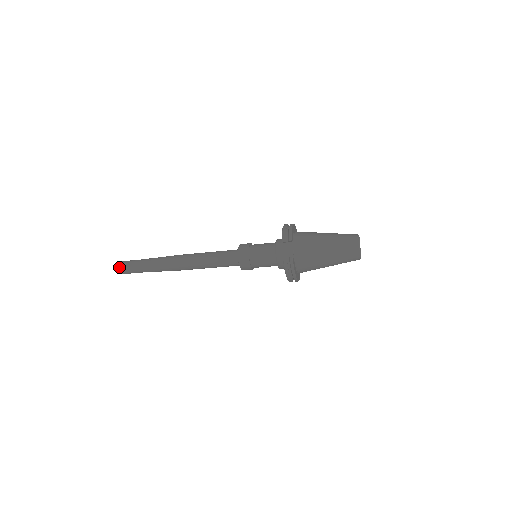
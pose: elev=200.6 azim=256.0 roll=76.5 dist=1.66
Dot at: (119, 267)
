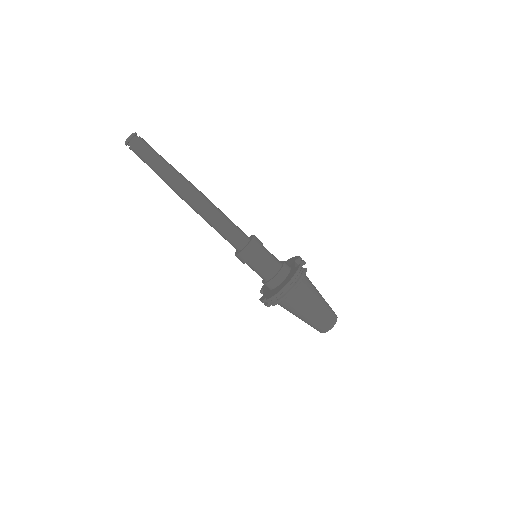
Dot at: (139, 136)
